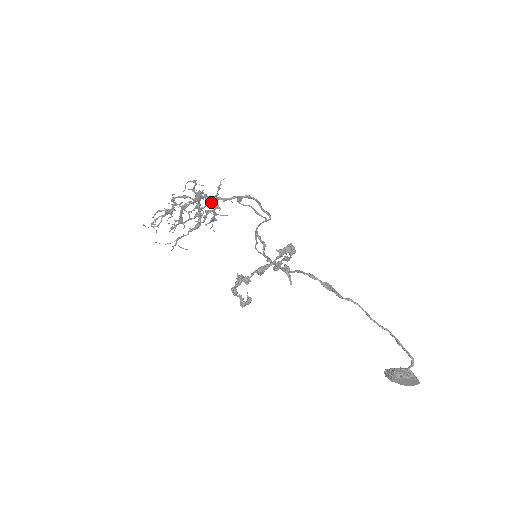
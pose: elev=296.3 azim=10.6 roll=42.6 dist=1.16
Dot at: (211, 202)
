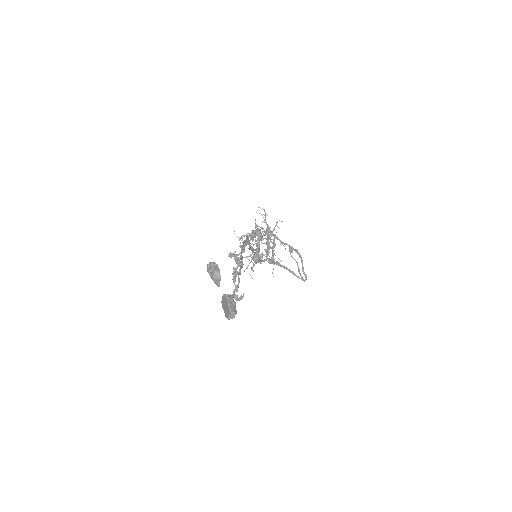
Dot at: (270, 234)
